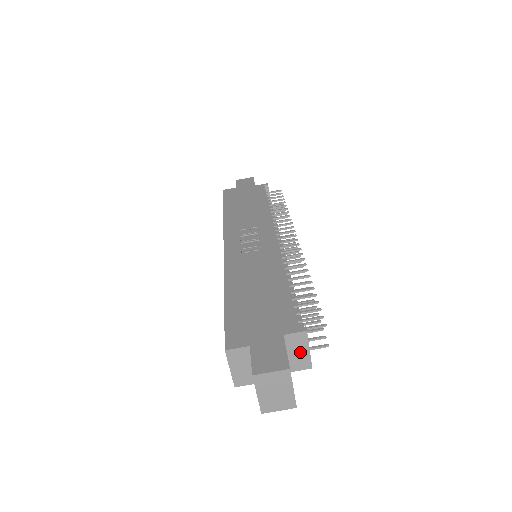
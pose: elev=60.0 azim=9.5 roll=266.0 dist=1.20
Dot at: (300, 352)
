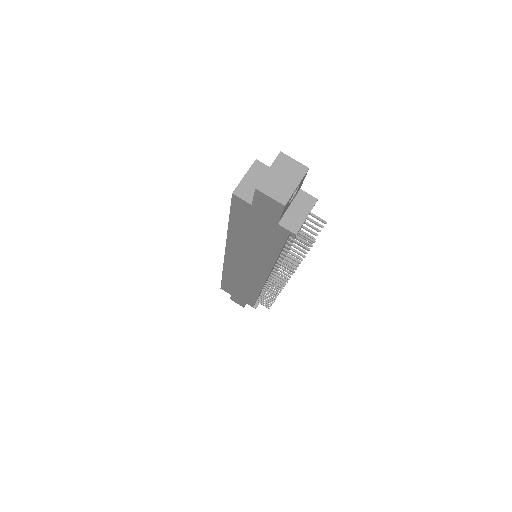
Dot at: (299, 213)
